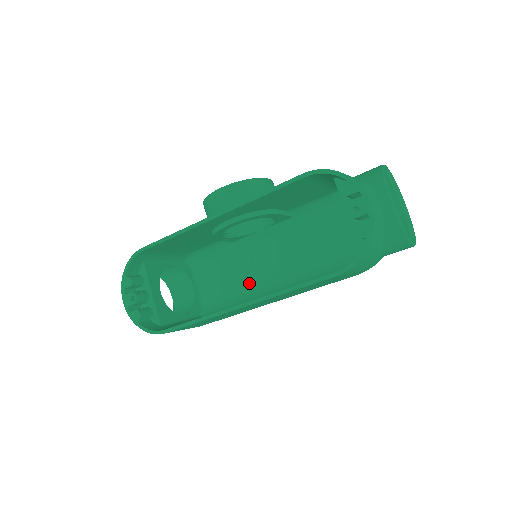
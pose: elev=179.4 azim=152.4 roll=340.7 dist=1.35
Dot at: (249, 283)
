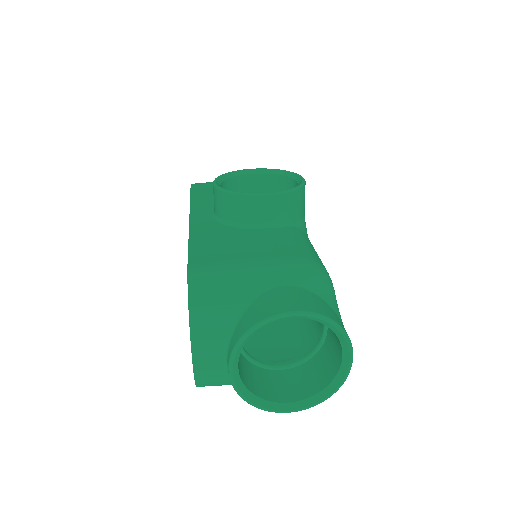
Dot at: occluded
